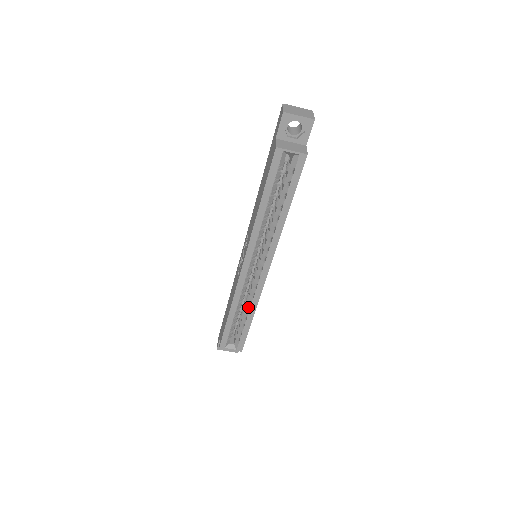
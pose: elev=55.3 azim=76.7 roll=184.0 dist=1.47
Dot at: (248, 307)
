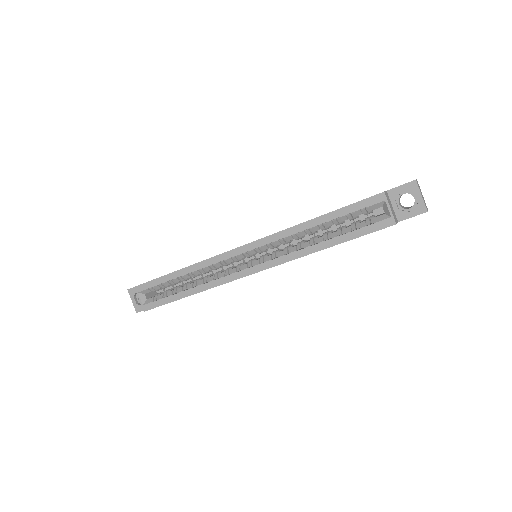
Dot at: (199, 283)
